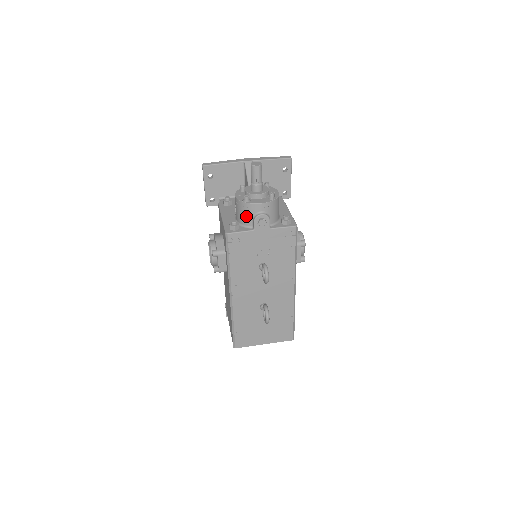
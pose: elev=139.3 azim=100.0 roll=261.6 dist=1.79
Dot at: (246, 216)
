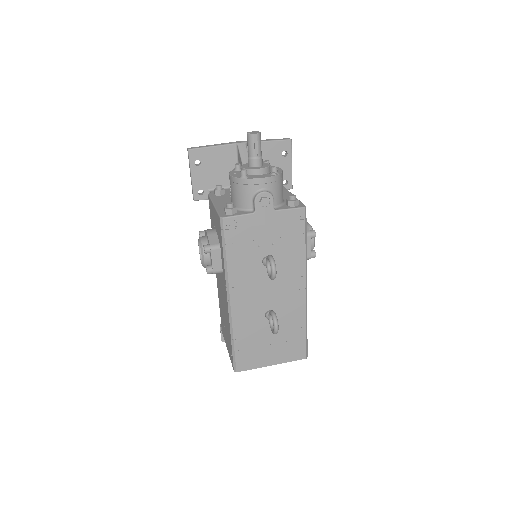
Dot at: (244, 196)
